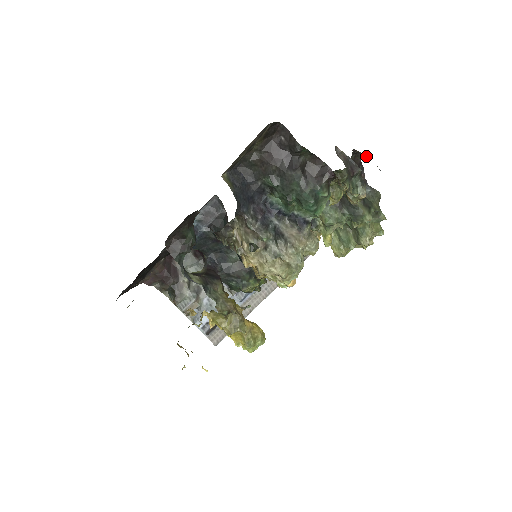
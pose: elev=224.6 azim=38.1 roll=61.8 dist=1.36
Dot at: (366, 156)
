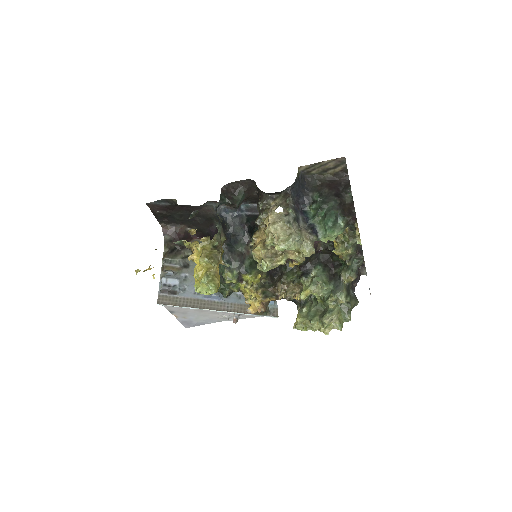
Dot at: (366, 272)
